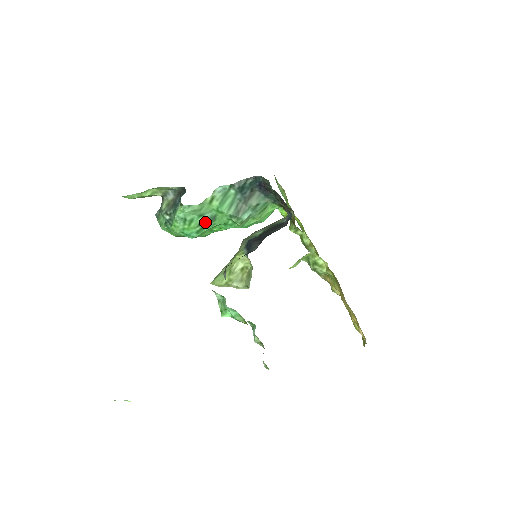
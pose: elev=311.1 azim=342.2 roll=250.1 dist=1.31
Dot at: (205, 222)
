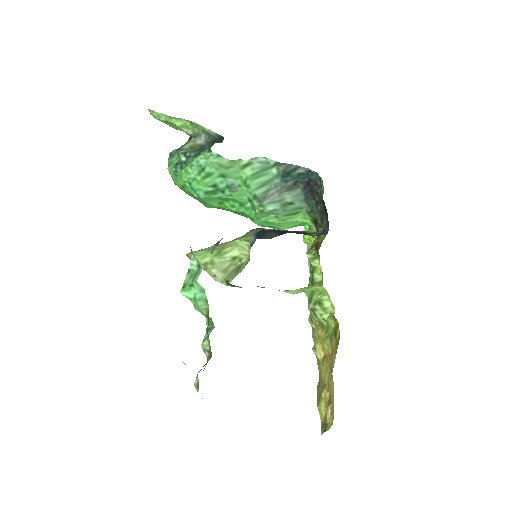
Dot at: (222, 186)
